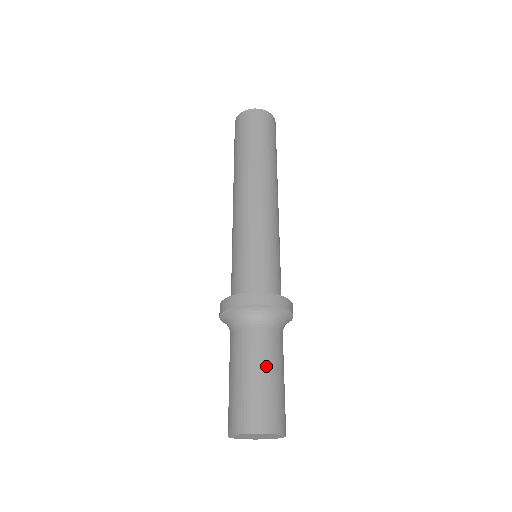
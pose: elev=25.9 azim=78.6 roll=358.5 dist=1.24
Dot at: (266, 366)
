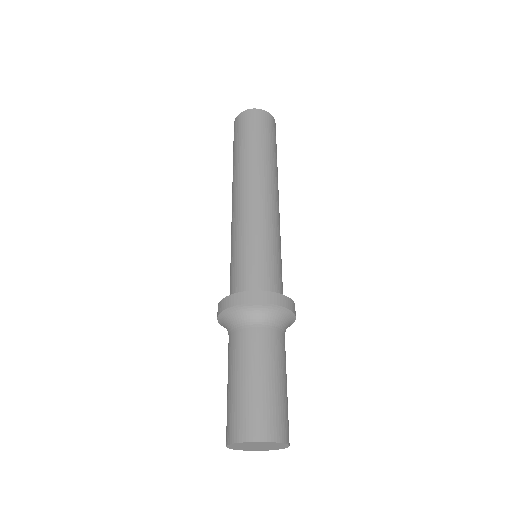
Dot at: (263, 368)
